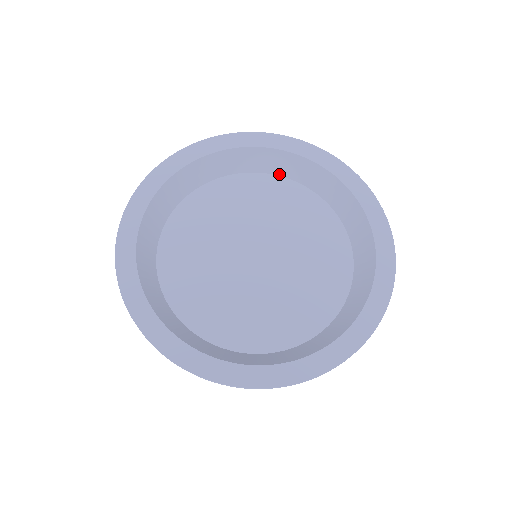
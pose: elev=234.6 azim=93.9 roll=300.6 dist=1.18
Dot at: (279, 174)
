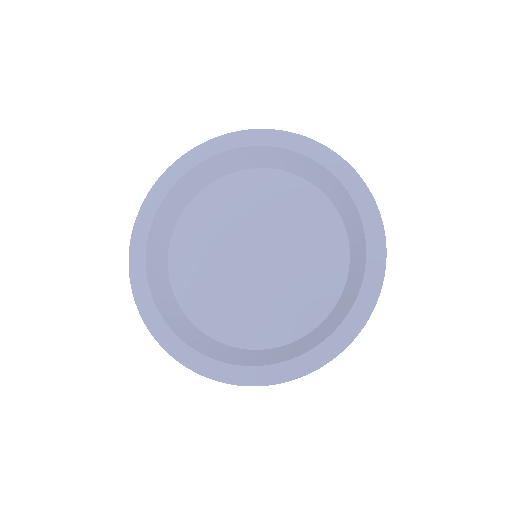
Dot at: (238, 170)
